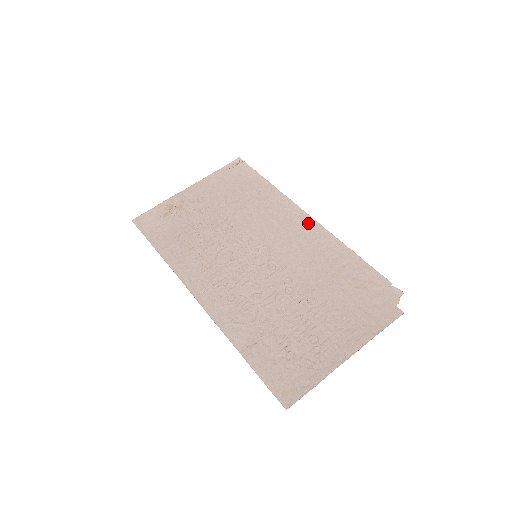
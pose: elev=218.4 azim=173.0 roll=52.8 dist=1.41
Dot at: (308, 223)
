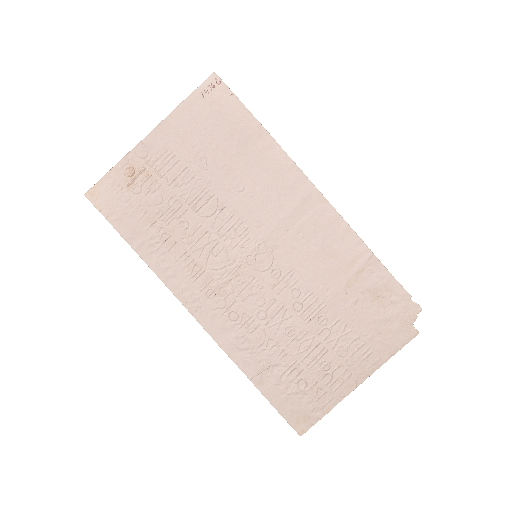
Dot at: (318, 204)
